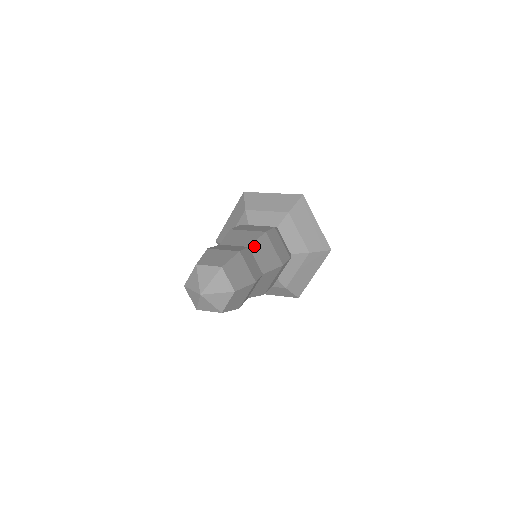
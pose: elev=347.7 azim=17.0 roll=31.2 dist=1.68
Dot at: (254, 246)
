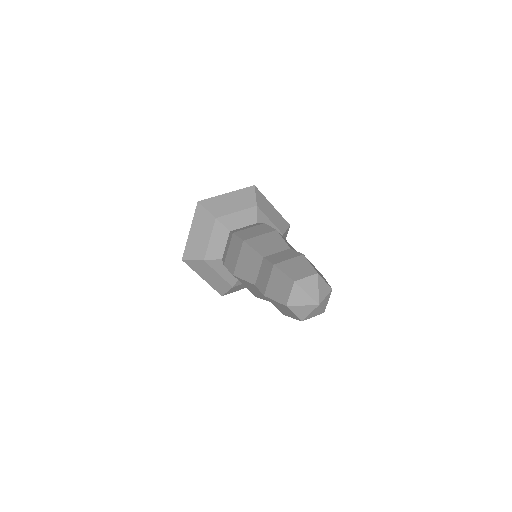
Dot at: (289, 246)
